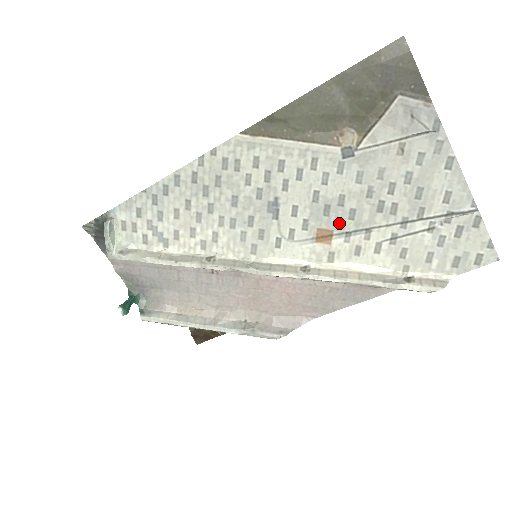
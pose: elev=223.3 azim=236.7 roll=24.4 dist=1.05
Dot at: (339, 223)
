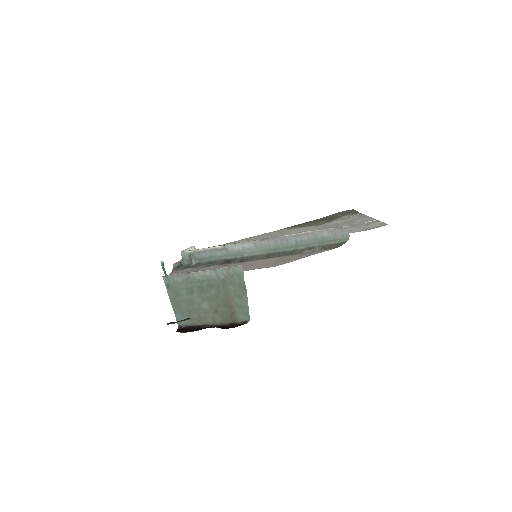
Dot at: occluded
